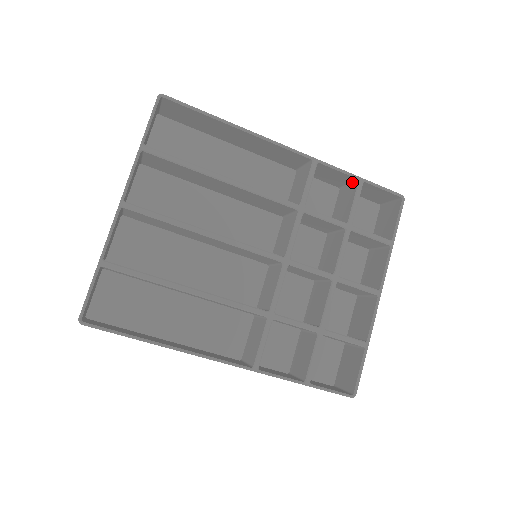
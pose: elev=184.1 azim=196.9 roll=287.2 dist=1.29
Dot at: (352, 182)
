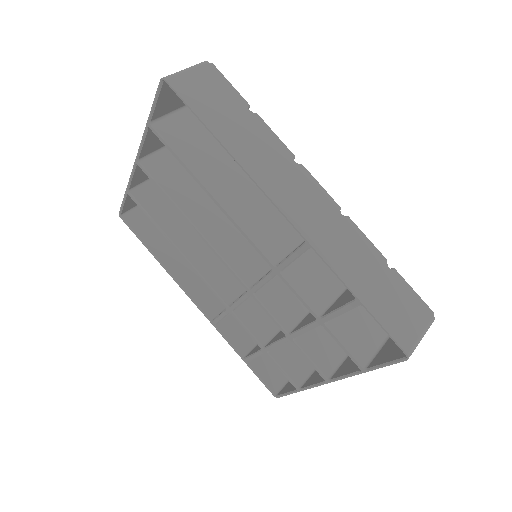
Dot at: (363, 287)
